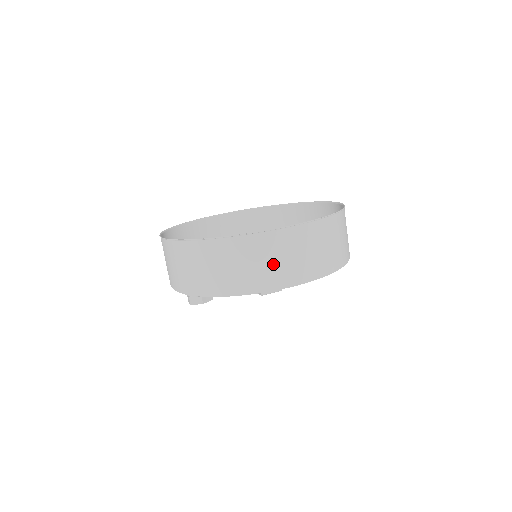
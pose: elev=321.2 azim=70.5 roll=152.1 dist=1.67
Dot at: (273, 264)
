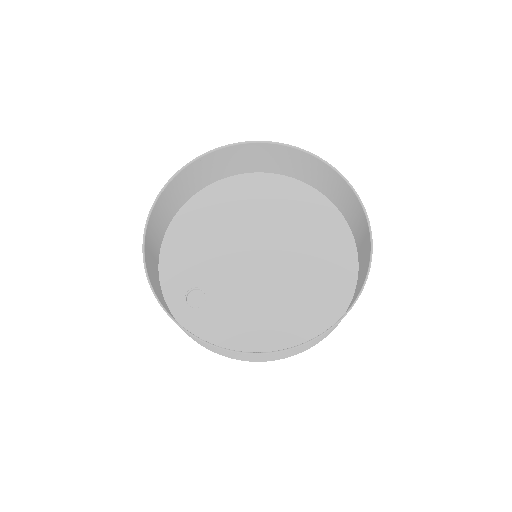
Dot at: occluded
